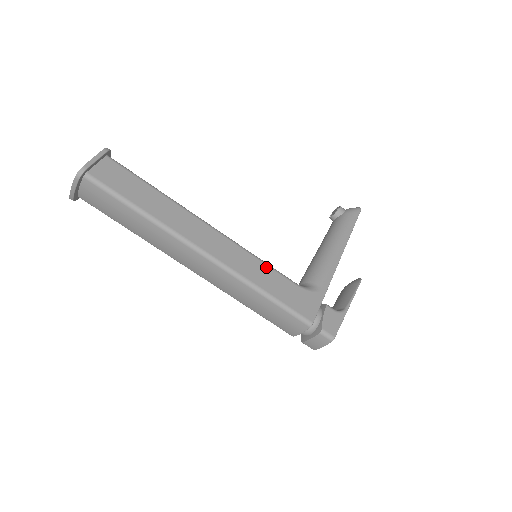
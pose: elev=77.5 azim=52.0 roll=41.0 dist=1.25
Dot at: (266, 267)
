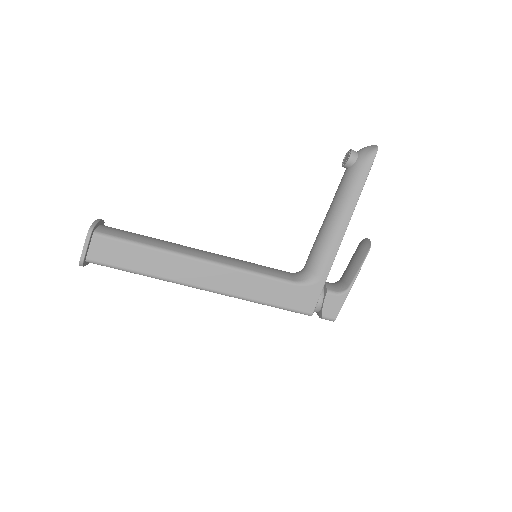
Dot at: (261, 279)
